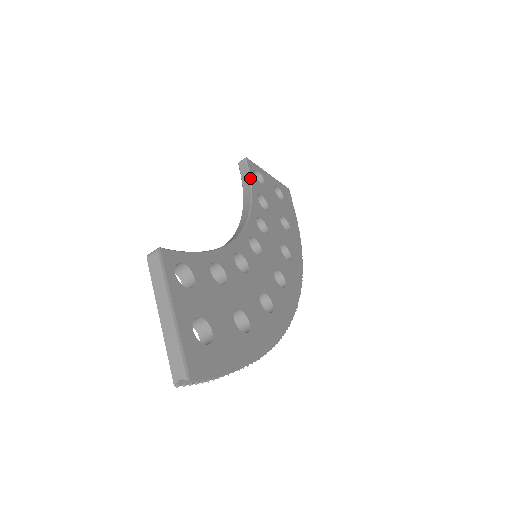
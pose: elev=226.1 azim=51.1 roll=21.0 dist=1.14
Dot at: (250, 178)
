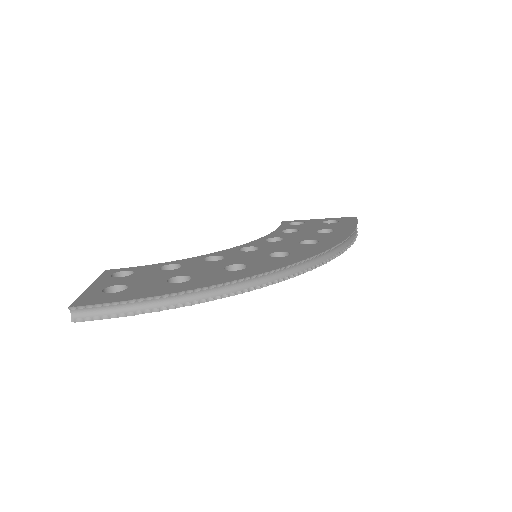
Dot at: (279, 227)
